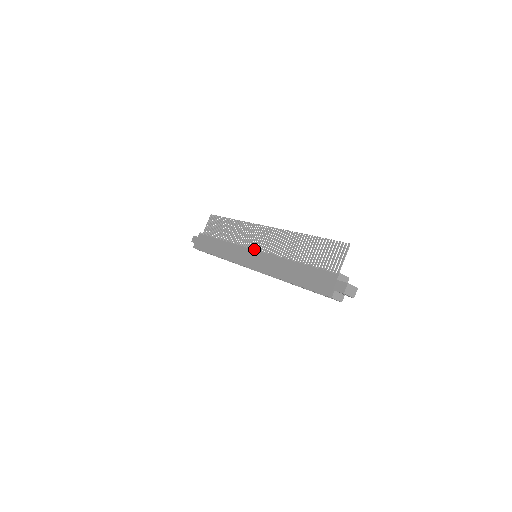
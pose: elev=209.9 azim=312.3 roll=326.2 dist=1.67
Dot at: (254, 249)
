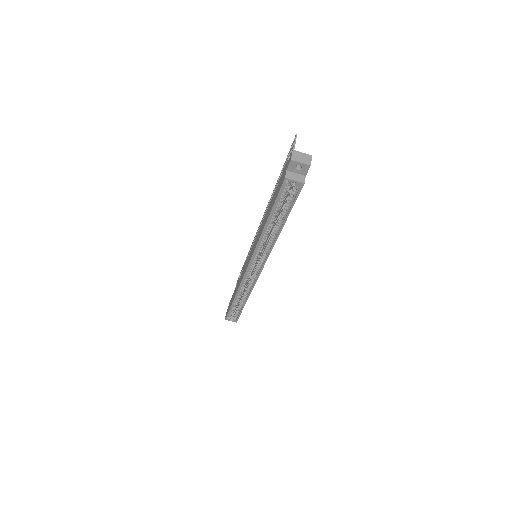
Dot at: occluded
